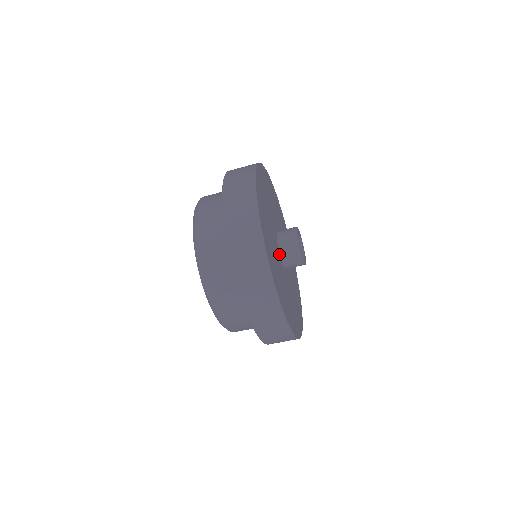
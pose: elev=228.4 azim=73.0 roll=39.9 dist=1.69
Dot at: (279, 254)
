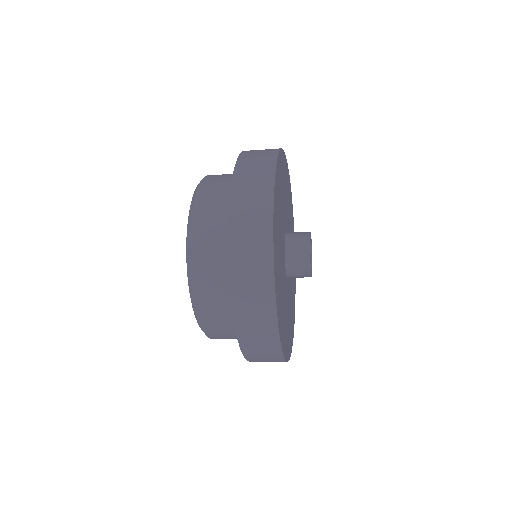
Dot at: (285, 272)
